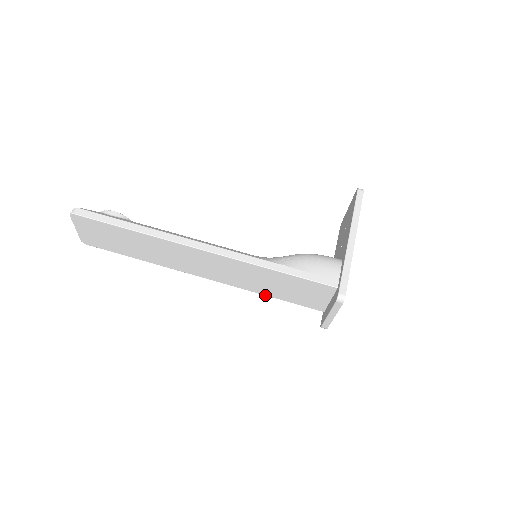
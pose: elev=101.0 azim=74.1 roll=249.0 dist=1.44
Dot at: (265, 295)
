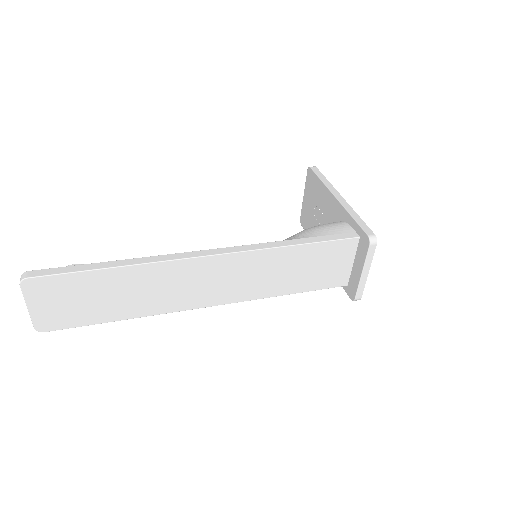
Dot at: occluded
